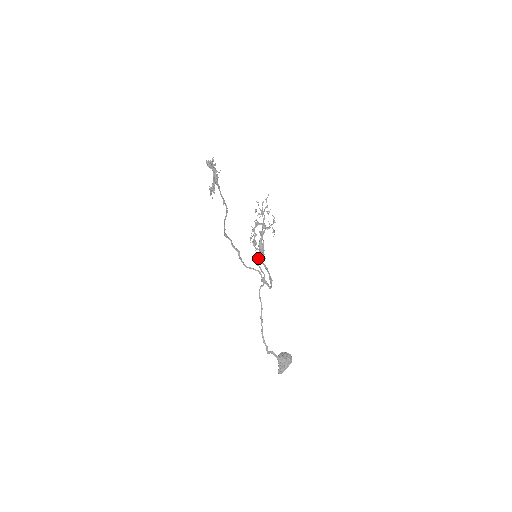
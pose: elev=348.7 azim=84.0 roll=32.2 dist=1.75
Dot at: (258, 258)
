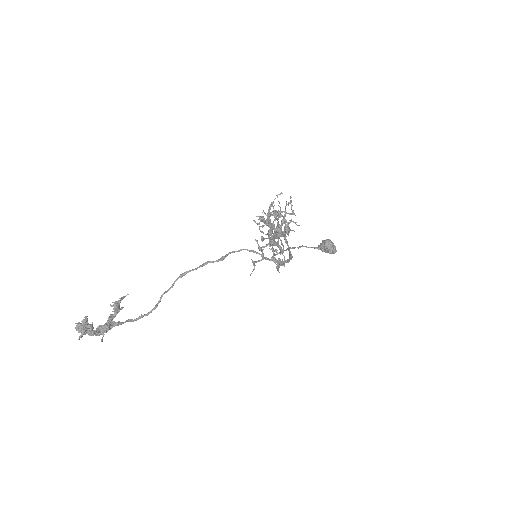
Dot at: occluded
